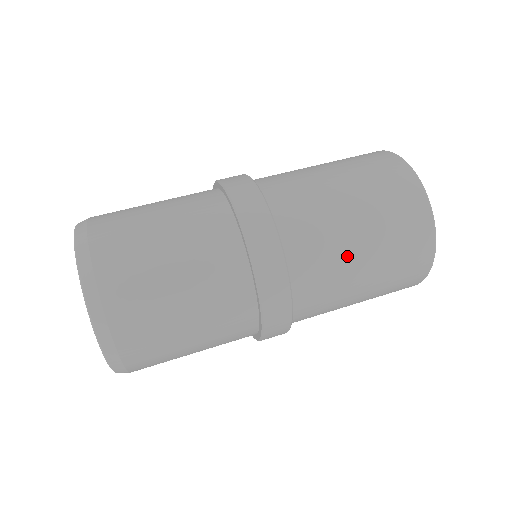
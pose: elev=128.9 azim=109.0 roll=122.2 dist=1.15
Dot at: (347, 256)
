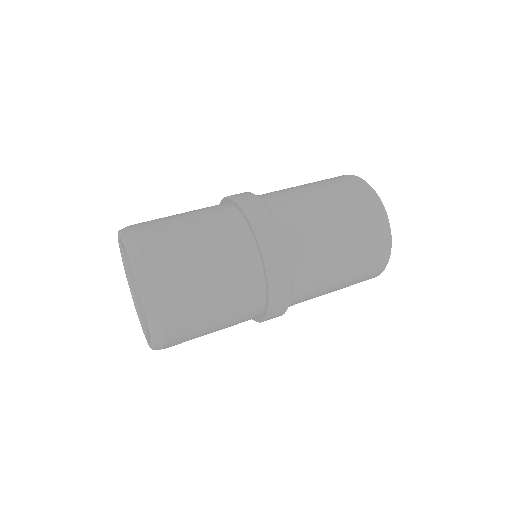
Dot at: (327, 287)
